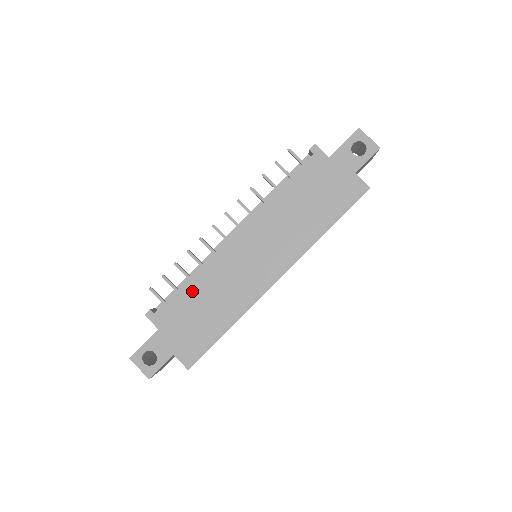
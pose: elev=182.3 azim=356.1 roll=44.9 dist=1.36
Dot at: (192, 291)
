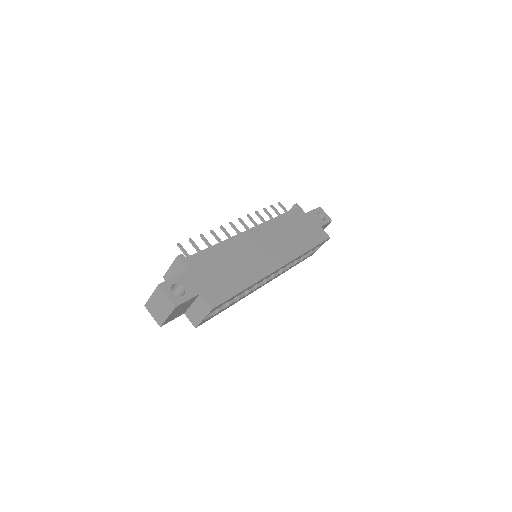
Dot at: (218, 253)
